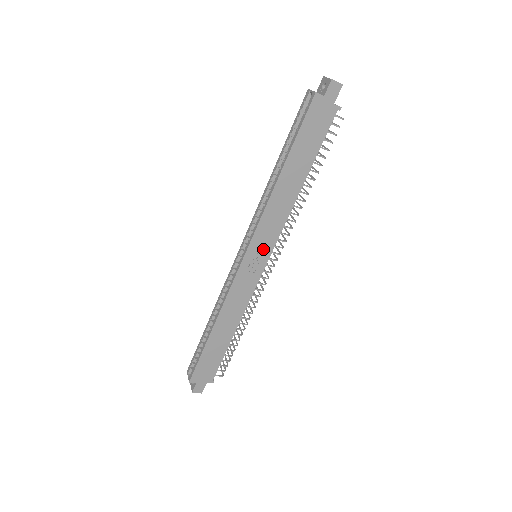
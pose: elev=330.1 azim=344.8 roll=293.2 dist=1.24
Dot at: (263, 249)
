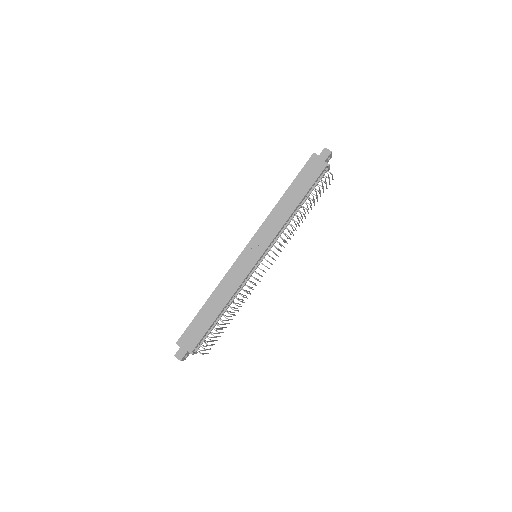
Dot at: (260, 246)
